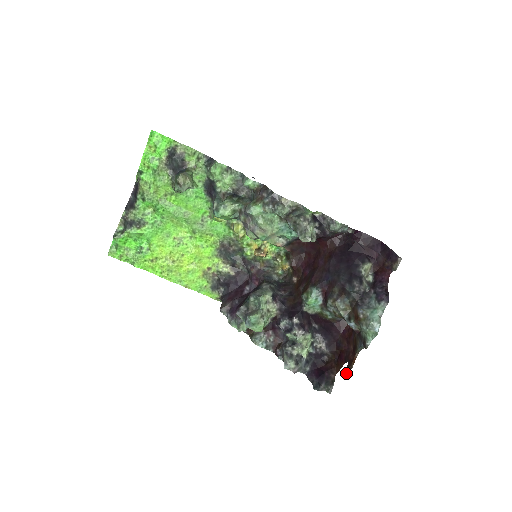
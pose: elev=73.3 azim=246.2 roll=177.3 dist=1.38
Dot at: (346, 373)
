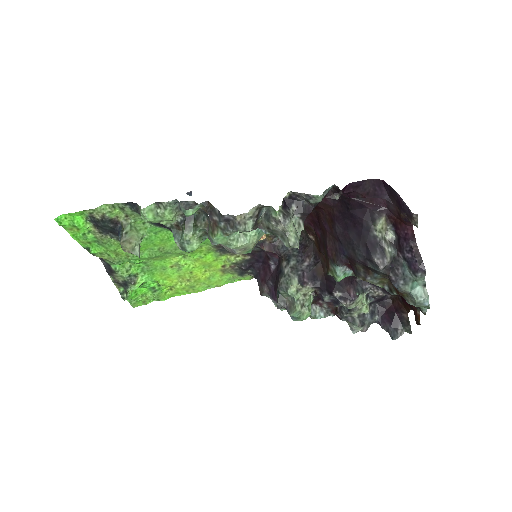
Dot at: occluded
